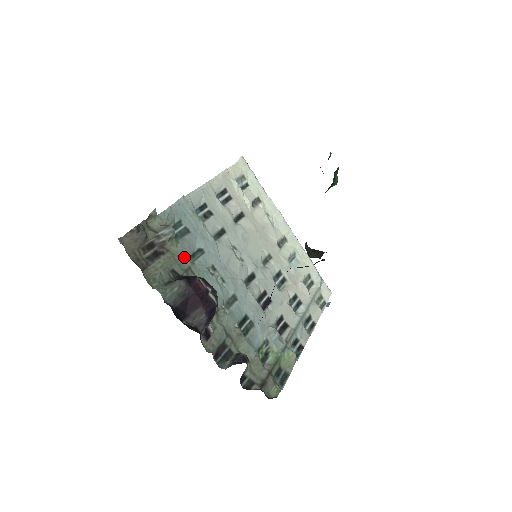
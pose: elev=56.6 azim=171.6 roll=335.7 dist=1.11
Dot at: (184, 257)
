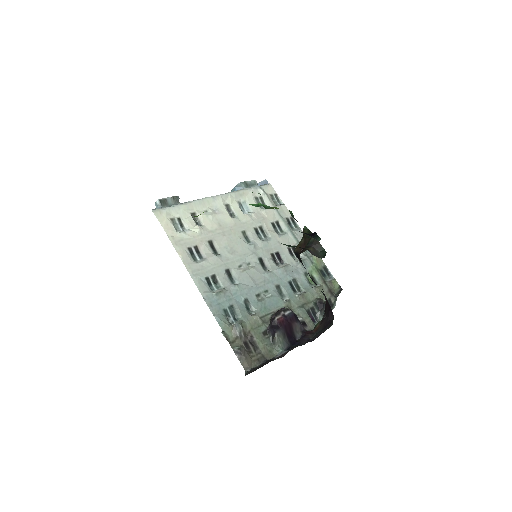
Dot at: (252, 319)
